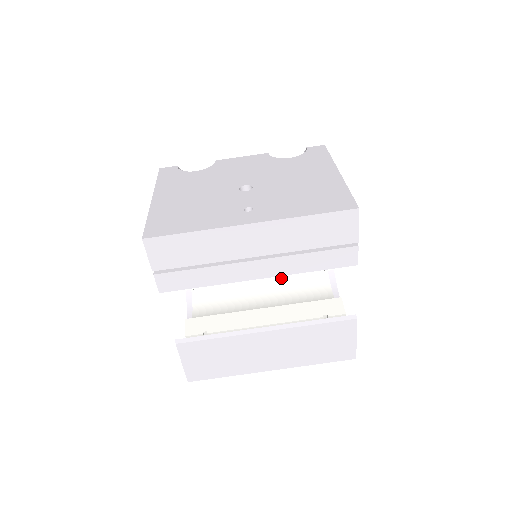
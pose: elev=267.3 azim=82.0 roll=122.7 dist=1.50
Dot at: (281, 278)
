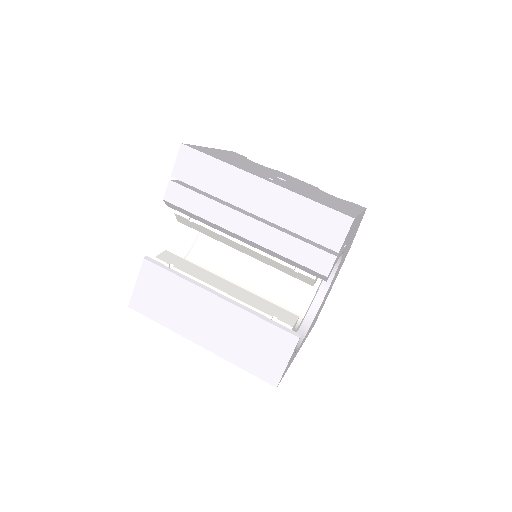
Dot at: (264, 292)
